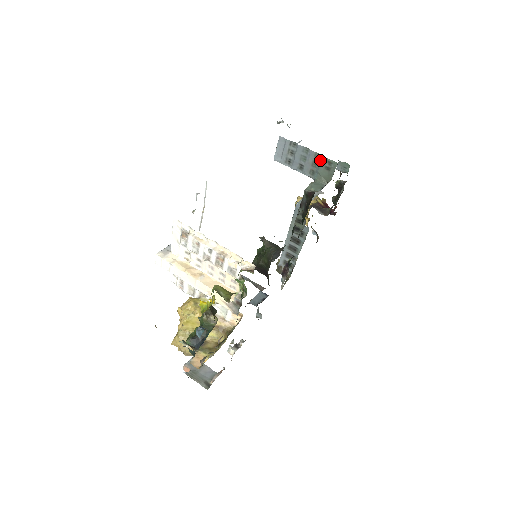
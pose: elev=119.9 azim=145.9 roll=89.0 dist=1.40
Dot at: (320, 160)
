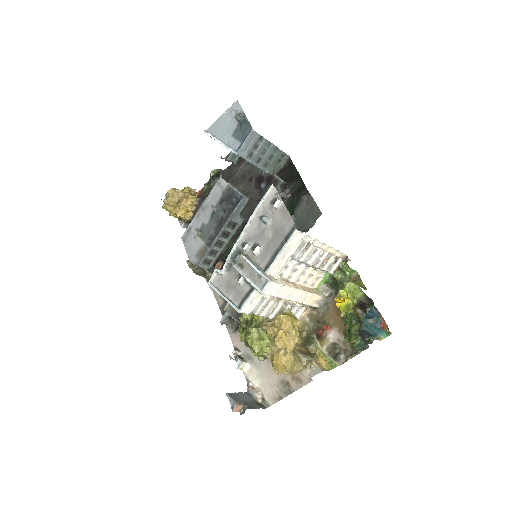
Dot at: (277, 153)
